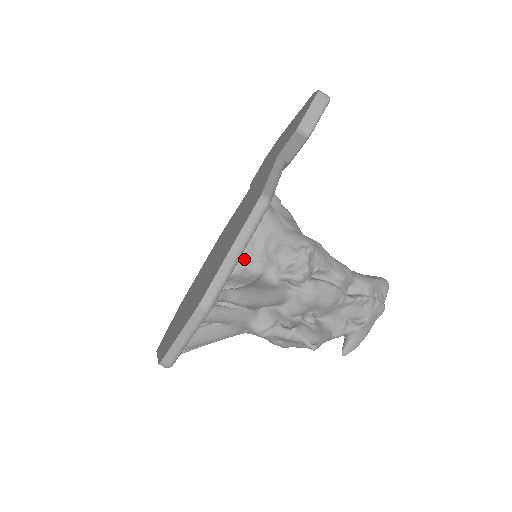
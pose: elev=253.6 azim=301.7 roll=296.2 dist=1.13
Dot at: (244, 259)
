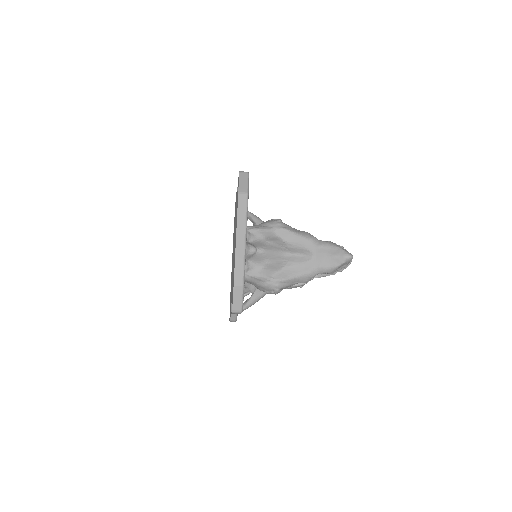
Dot at: occluded
